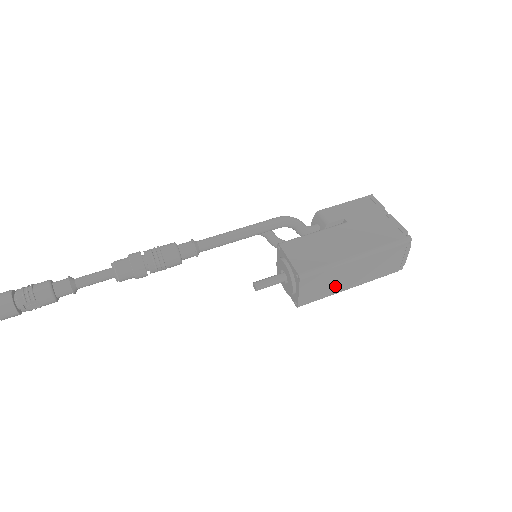
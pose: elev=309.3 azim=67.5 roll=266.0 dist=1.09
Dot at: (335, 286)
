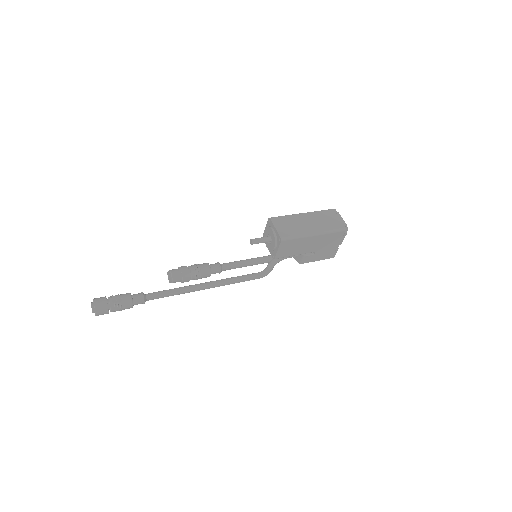
Dot at: (300, 229)
